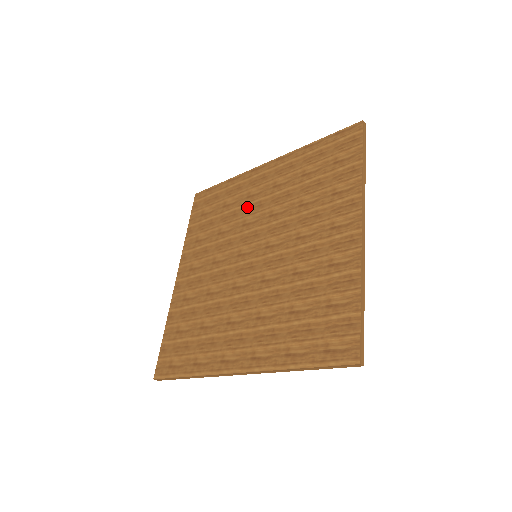
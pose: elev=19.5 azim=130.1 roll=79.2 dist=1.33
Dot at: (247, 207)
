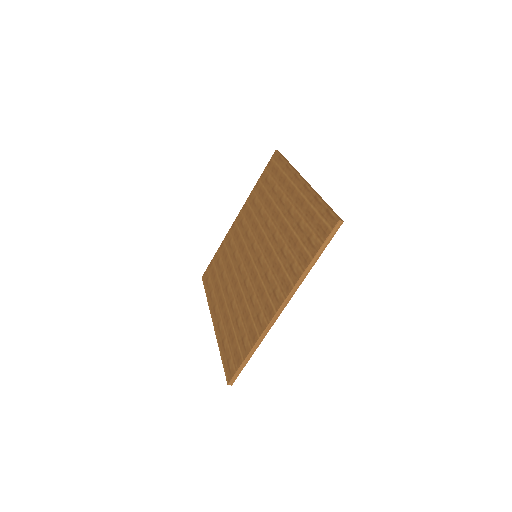
Dot at: (275, 208)
